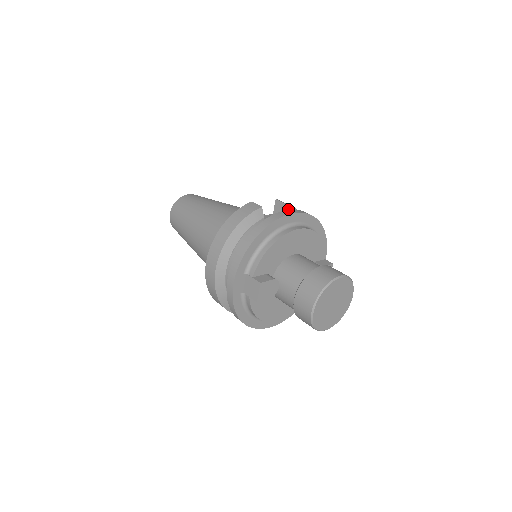
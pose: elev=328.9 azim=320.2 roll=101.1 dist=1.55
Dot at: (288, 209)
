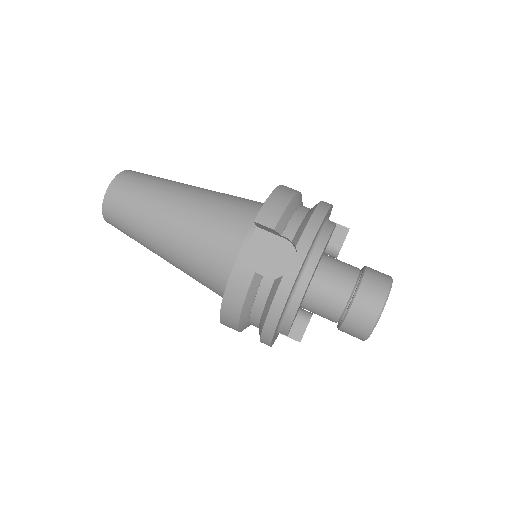
Dot at: (278, 231)
